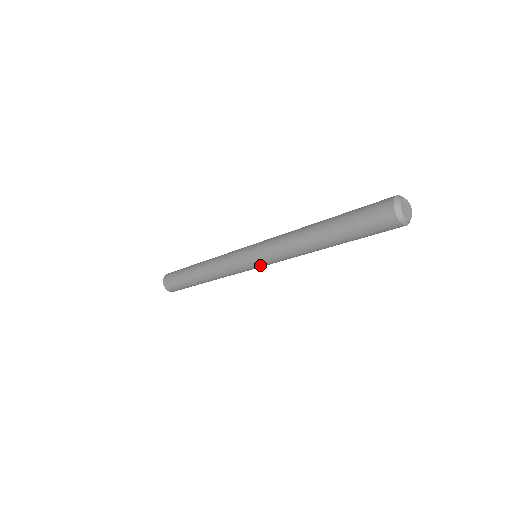
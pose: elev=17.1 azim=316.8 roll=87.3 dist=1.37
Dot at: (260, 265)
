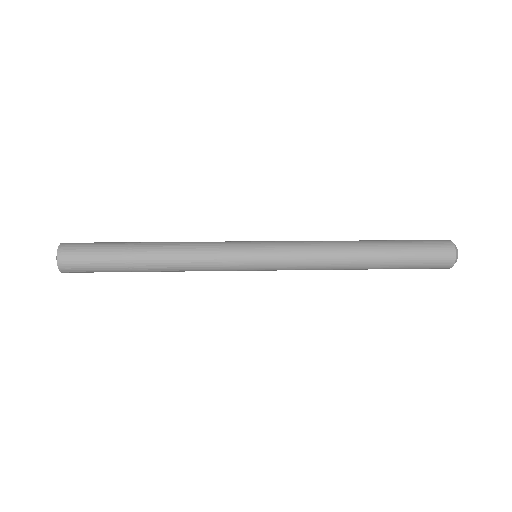
Dot at: (266, 270)
